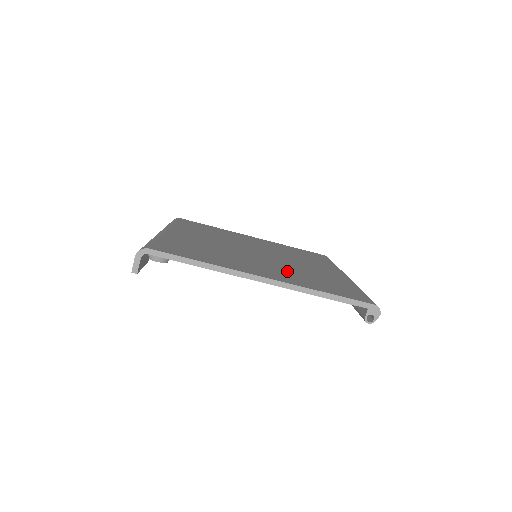
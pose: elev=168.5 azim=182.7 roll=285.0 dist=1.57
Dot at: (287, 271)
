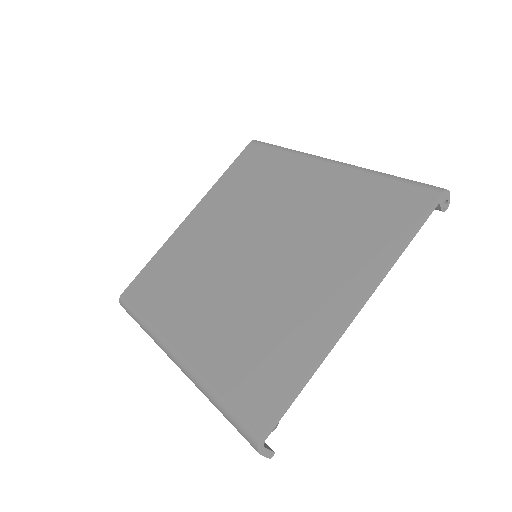
Dot at: (326, 253)
